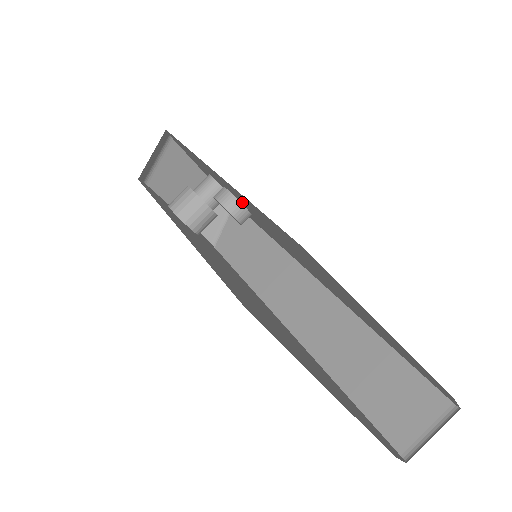
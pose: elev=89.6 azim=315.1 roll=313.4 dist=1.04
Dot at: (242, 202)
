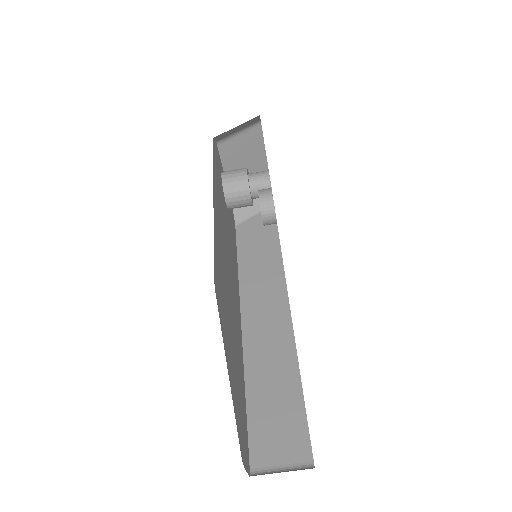
Dot at: occluded
